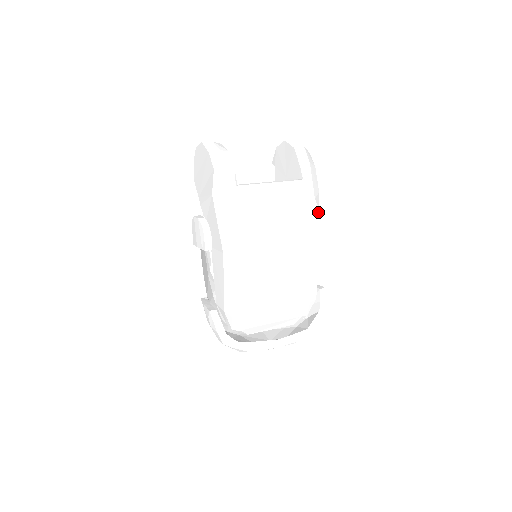
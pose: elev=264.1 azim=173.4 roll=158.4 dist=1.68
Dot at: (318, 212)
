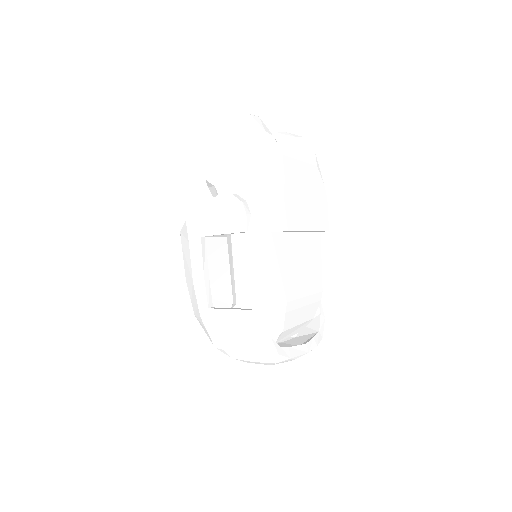
Dot at: occluded
